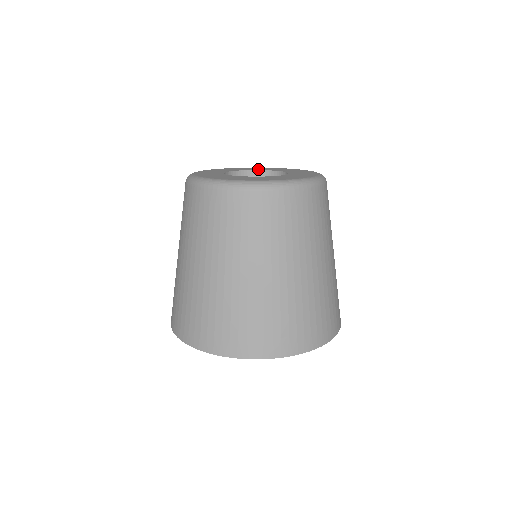
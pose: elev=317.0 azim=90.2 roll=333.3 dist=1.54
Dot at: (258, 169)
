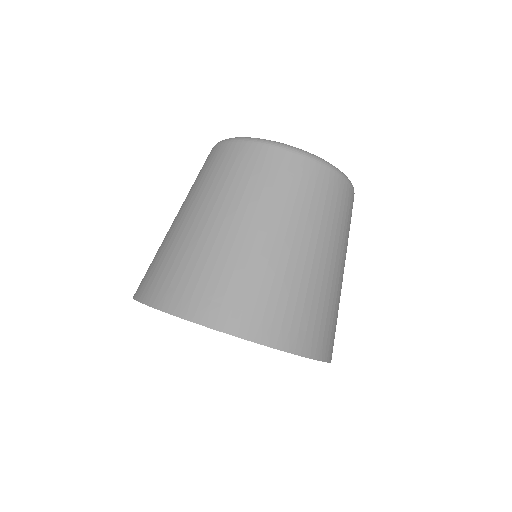
Dot at: occluded
